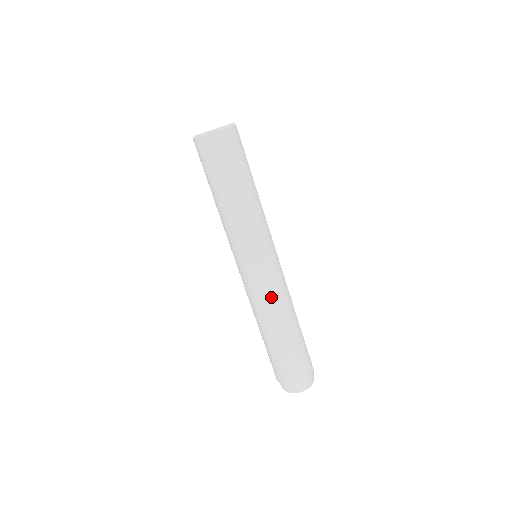
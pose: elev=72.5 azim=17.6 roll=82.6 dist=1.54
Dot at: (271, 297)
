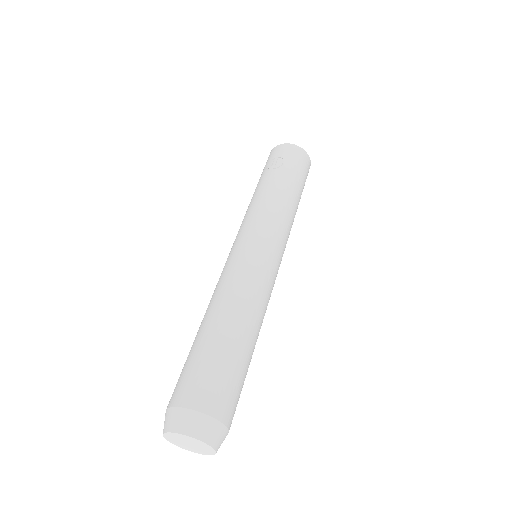
Dot at: (267, 293)
